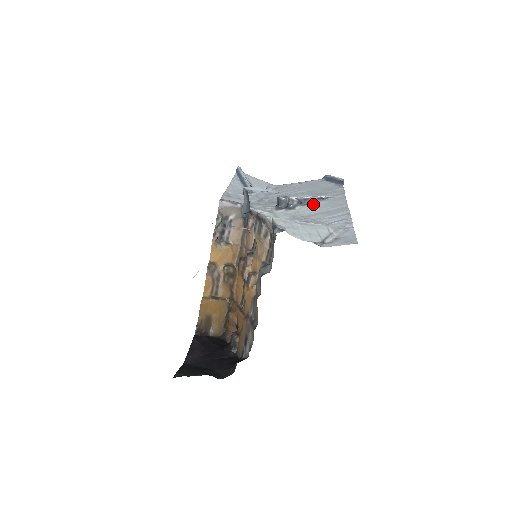
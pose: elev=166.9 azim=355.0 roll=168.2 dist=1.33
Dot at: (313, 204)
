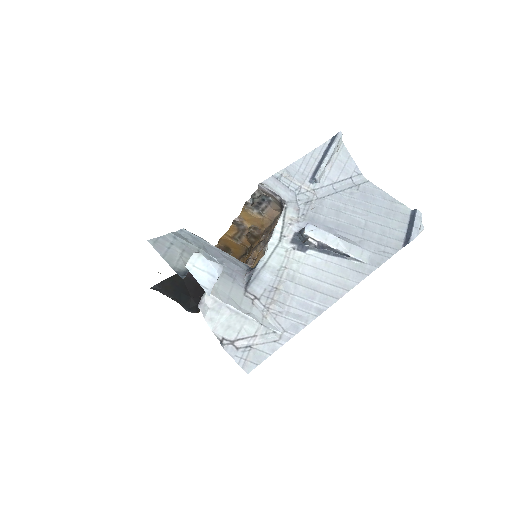
Dot at: (330, 258)
